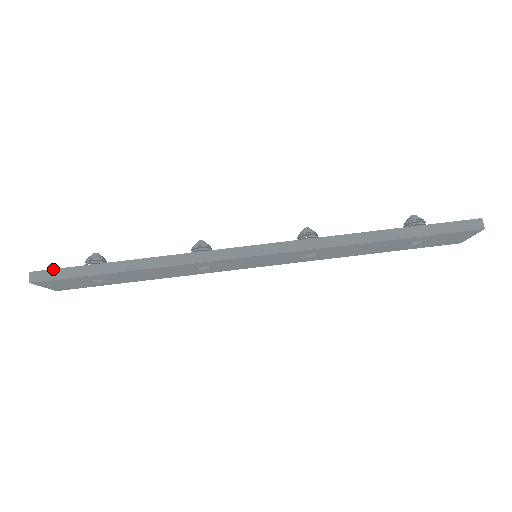
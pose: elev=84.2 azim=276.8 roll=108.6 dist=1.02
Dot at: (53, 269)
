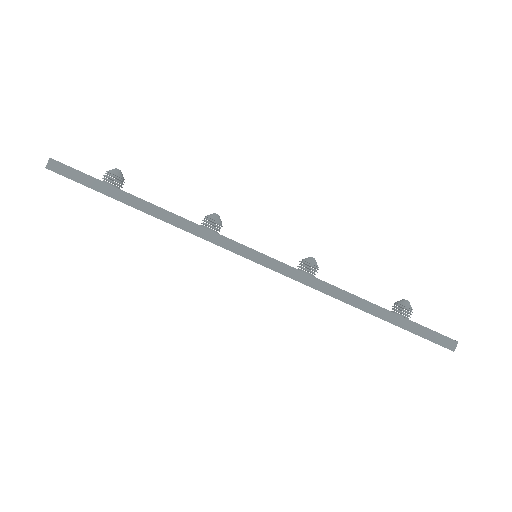
Dot at: (73, 168)
